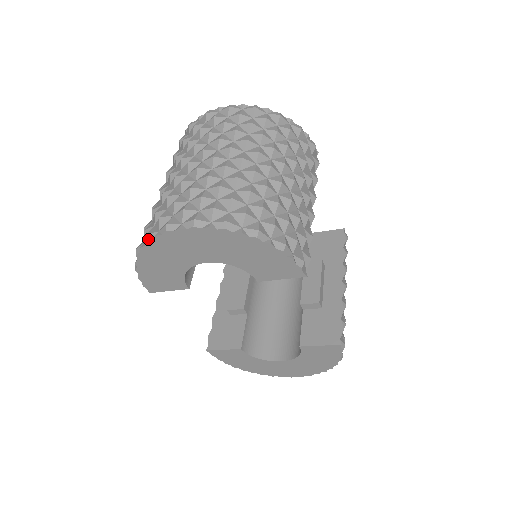
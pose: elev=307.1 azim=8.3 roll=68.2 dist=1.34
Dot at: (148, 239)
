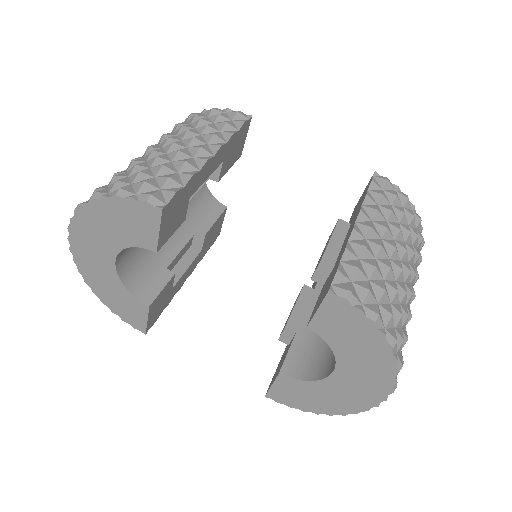
Dot at: (78, 268)
